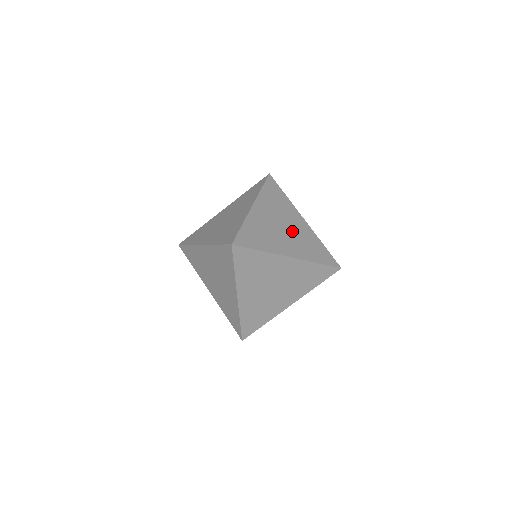
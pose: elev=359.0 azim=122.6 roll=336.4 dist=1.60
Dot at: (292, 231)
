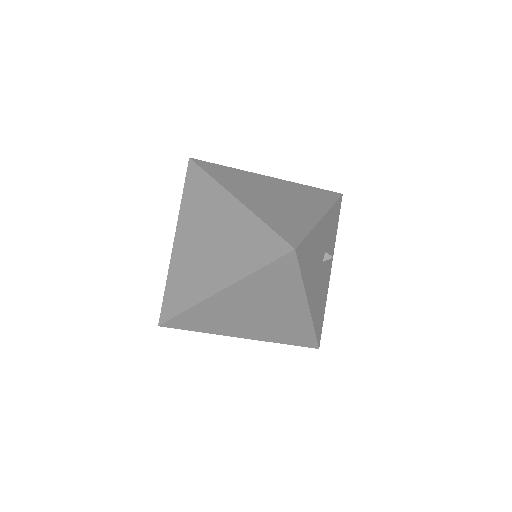
Dot at: (282, 203)
